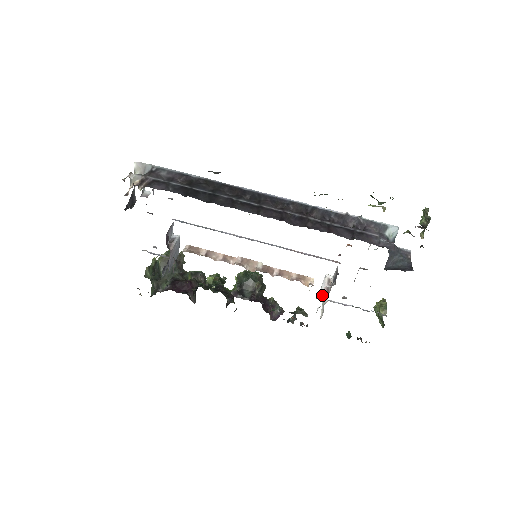
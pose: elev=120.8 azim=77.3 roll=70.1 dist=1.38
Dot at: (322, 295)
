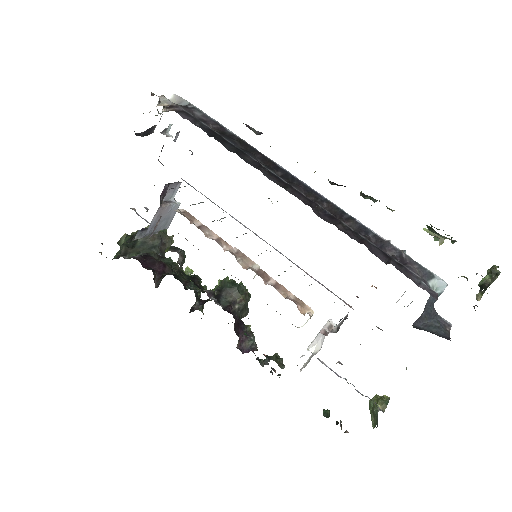
Dot at: (314, 344)
